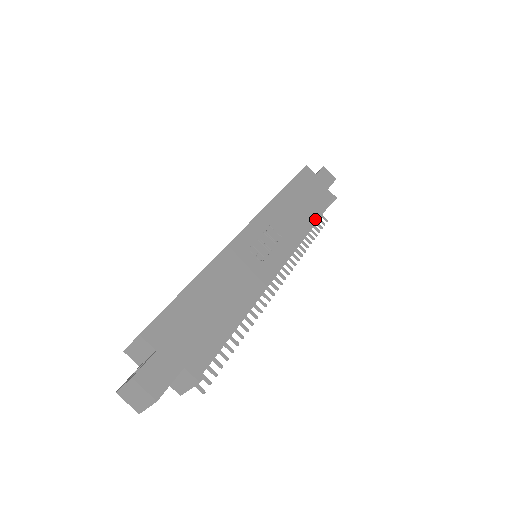
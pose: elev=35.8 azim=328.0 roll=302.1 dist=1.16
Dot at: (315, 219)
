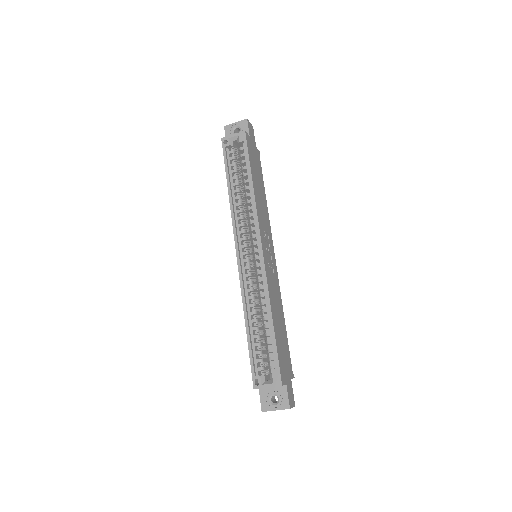
Dot at: occluded
